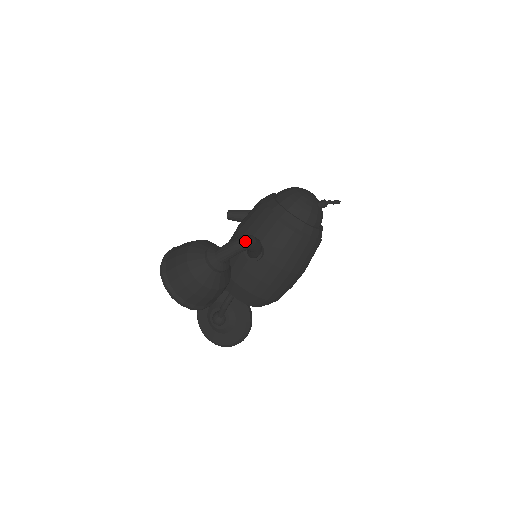
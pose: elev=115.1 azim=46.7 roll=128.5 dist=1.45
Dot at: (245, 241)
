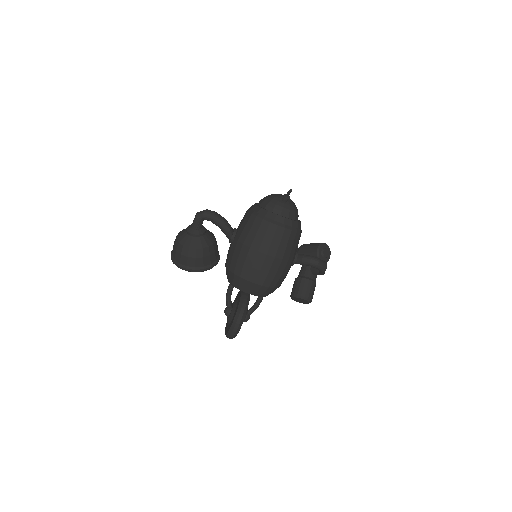
Dot at: (204, 211)
